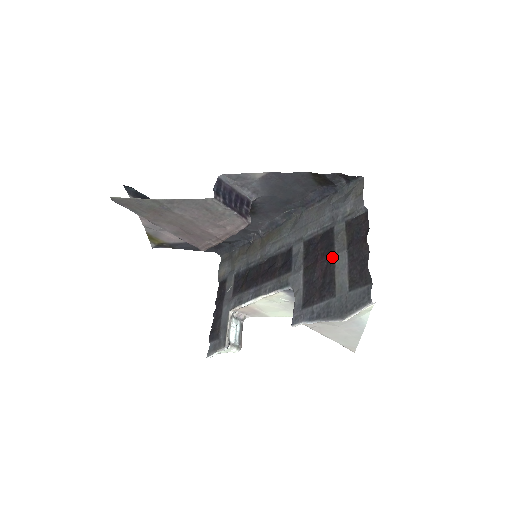
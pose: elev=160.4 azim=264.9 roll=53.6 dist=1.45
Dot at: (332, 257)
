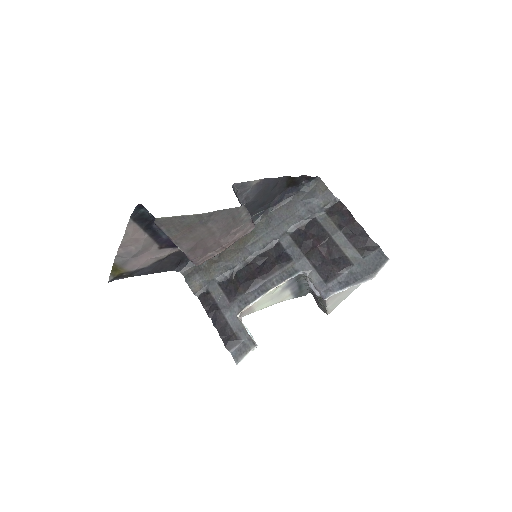
Dot at: (330, 239)
